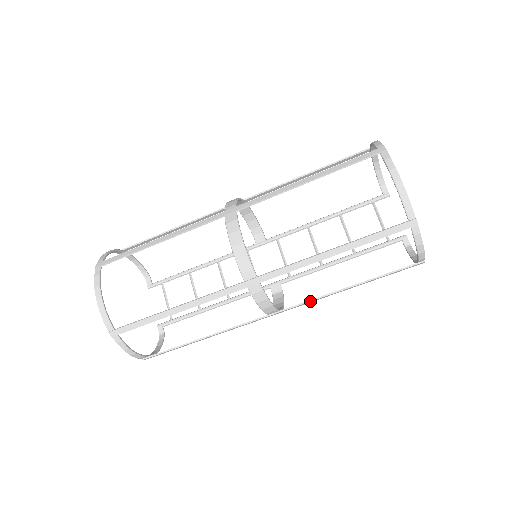
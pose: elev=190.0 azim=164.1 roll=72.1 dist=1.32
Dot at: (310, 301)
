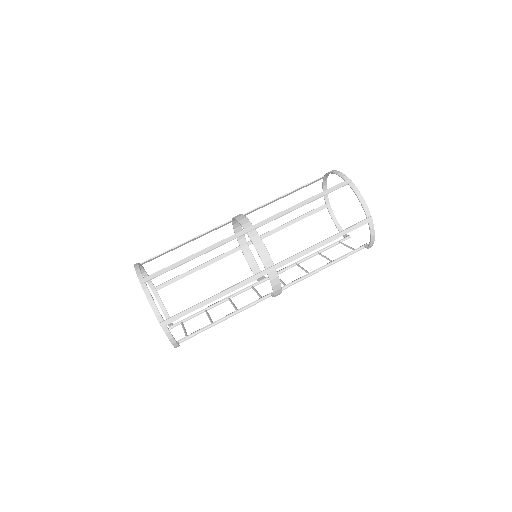
Dot at: (297, 254)
